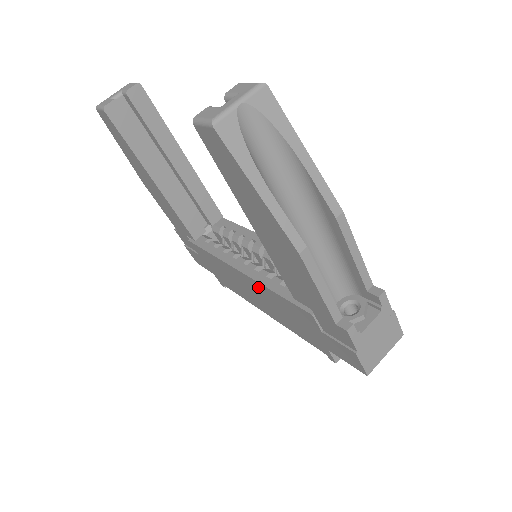
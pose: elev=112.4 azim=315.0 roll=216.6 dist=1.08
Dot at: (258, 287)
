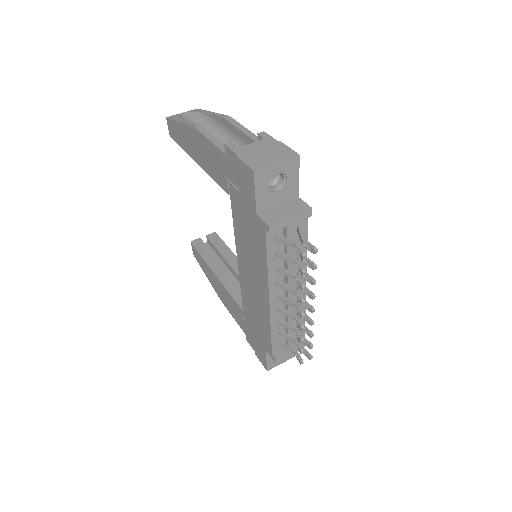
Dot at: (240, 251)
